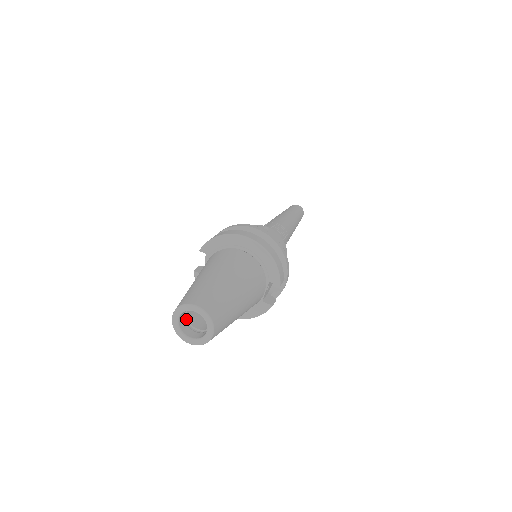
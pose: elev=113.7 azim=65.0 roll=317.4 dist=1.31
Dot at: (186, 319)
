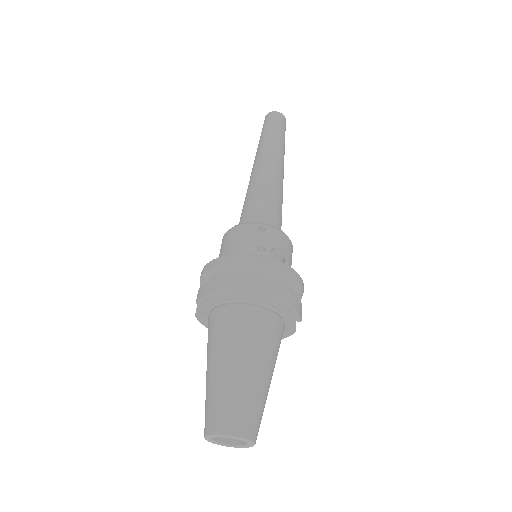
Dot at: occluded
